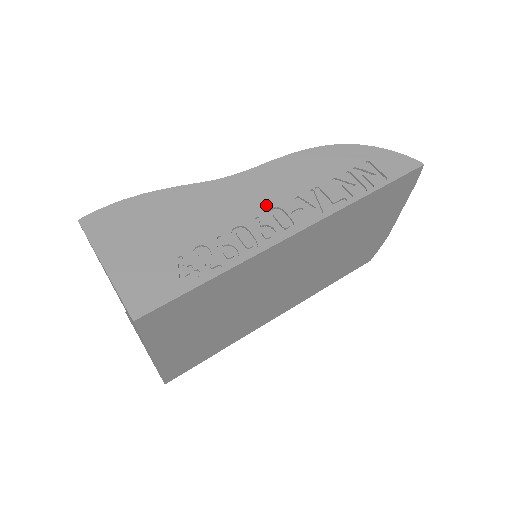
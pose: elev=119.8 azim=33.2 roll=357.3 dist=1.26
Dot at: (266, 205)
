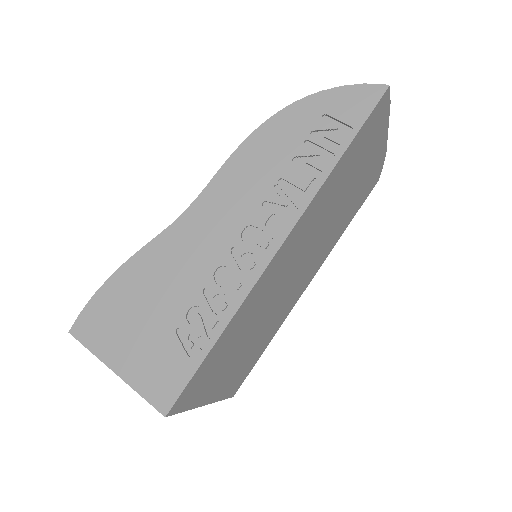
Dot at: (235, 229)
